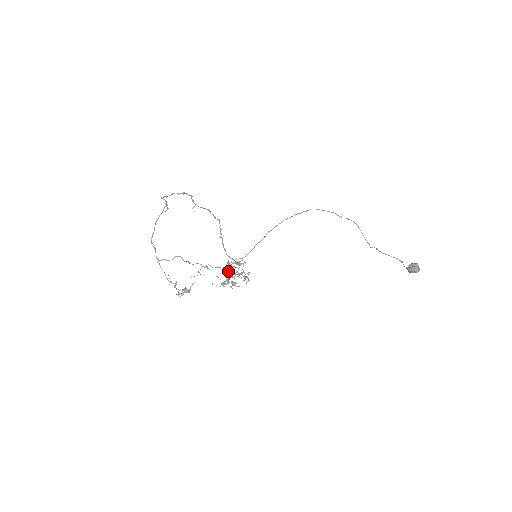
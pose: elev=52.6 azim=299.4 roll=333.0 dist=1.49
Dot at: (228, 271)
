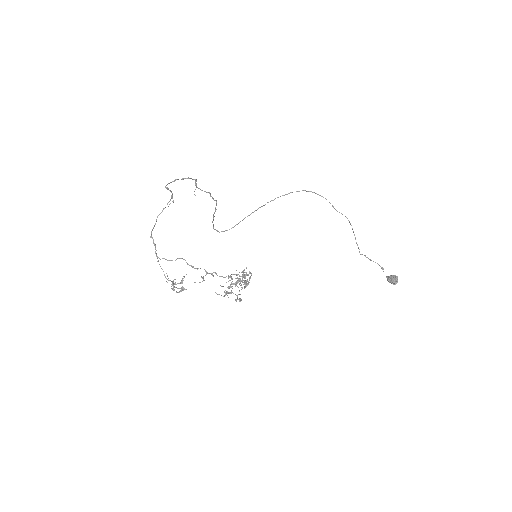
Dot at: (236, 285)
